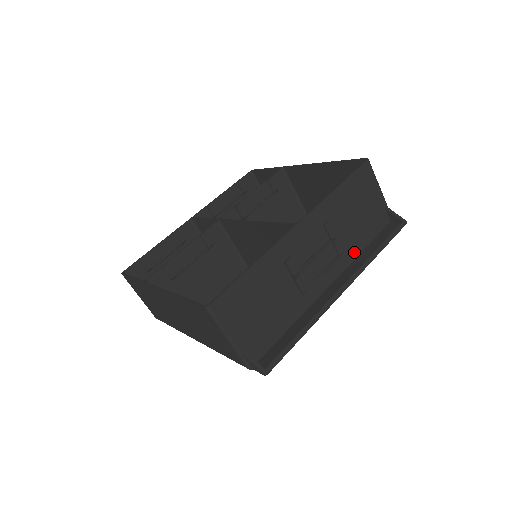
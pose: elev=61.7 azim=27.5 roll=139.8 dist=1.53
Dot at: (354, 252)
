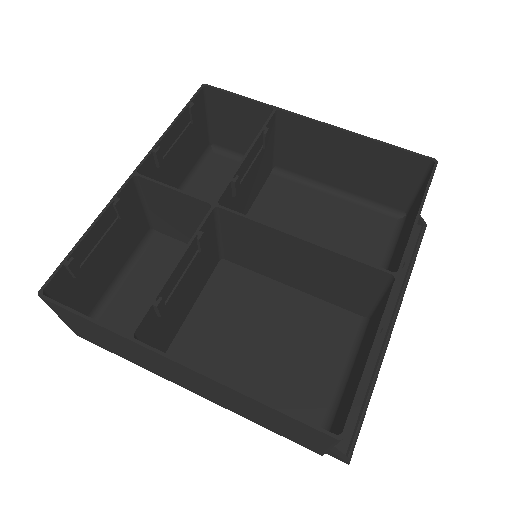
Dot at: occluded
